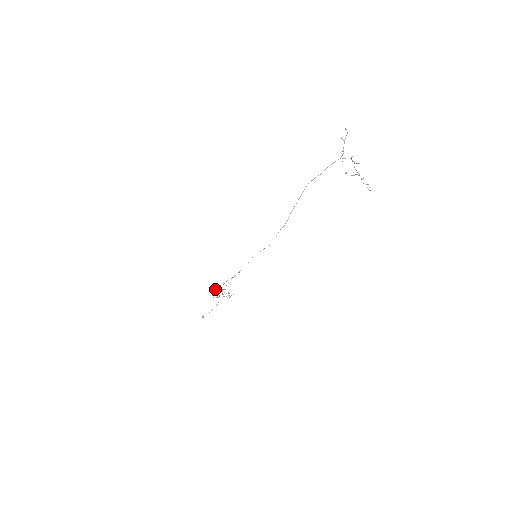
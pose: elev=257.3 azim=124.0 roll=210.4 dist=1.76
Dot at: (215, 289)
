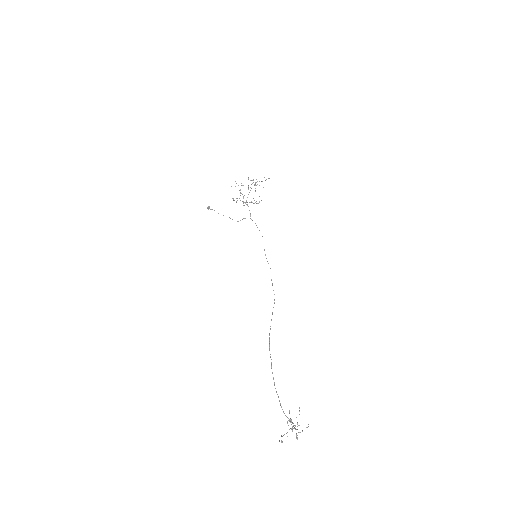
Dot at: (236, 198)
